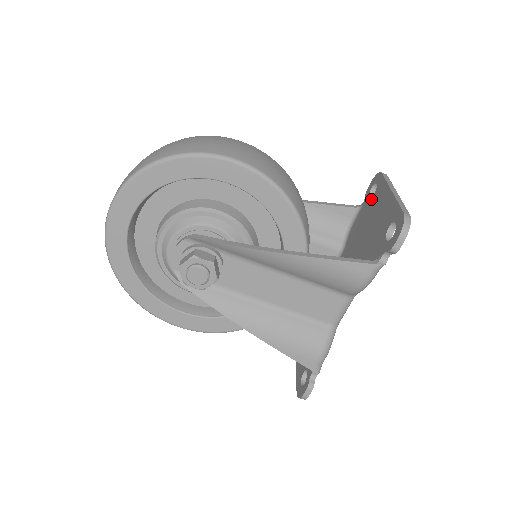
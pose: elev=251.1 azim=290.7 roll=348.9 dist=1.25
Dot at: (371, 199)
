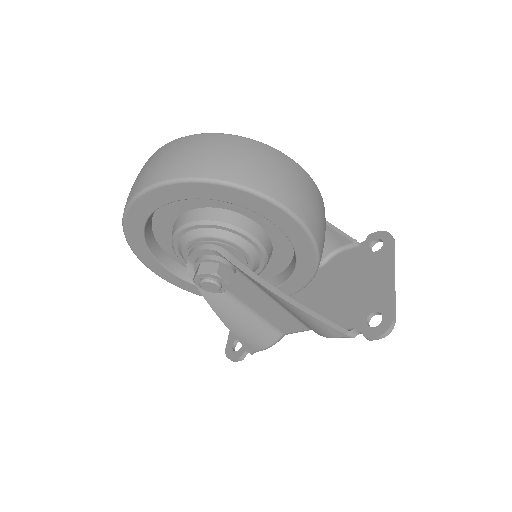
Dot at: (371, 253)
